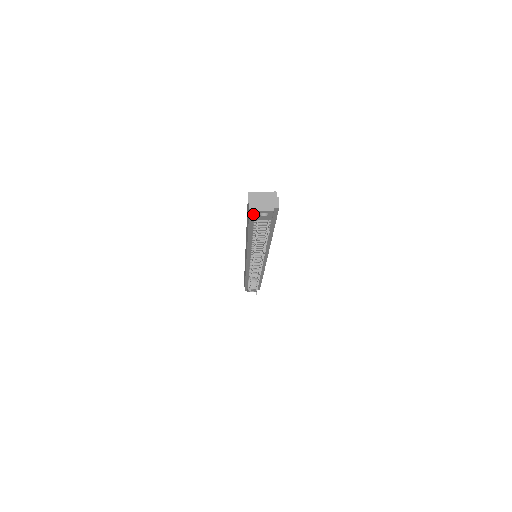
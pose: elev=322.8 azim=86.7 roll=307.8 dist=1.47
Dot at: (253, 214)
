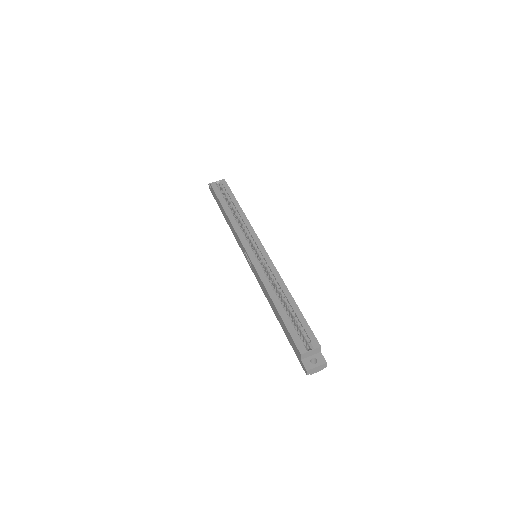
Dot at: occluded
